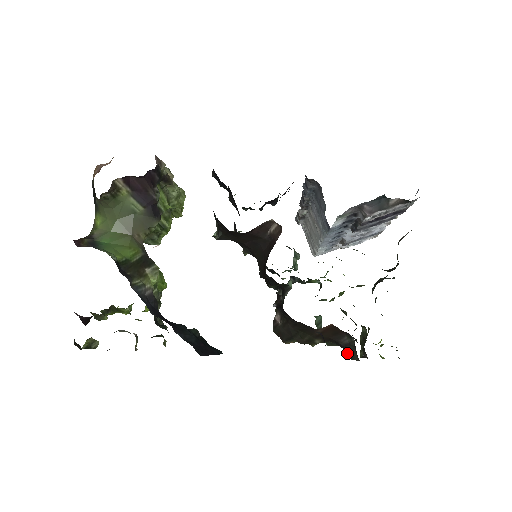
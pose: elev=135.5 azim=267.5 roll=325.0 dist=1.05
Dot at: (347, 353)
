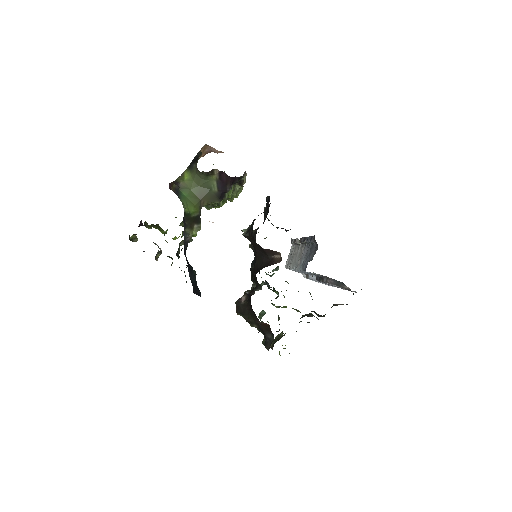
Dot at: occluded
